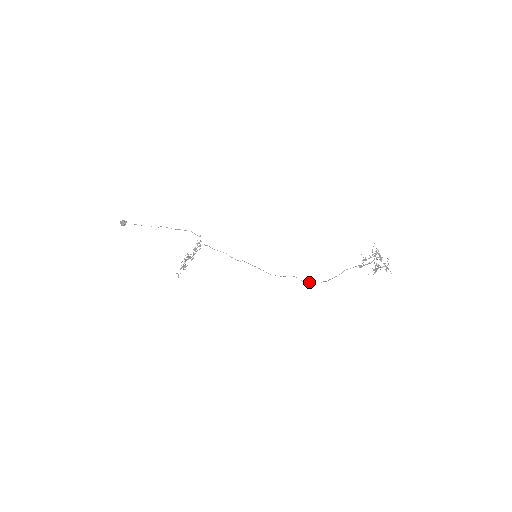
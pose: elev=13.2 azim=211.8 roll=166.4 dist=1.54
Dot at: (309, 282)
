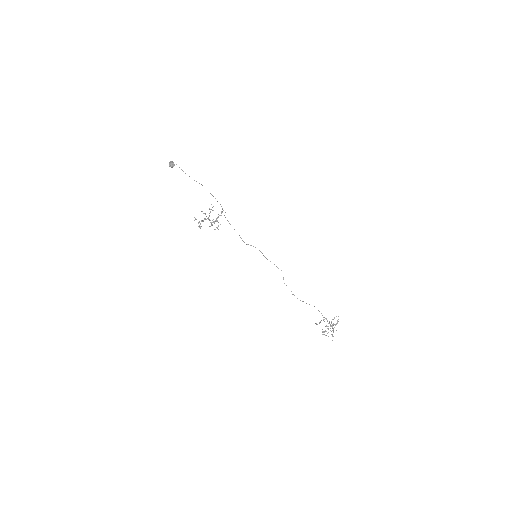
Dot at: (286, 285)
